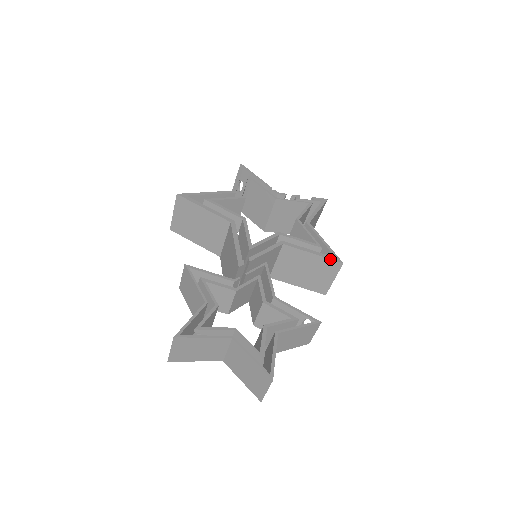
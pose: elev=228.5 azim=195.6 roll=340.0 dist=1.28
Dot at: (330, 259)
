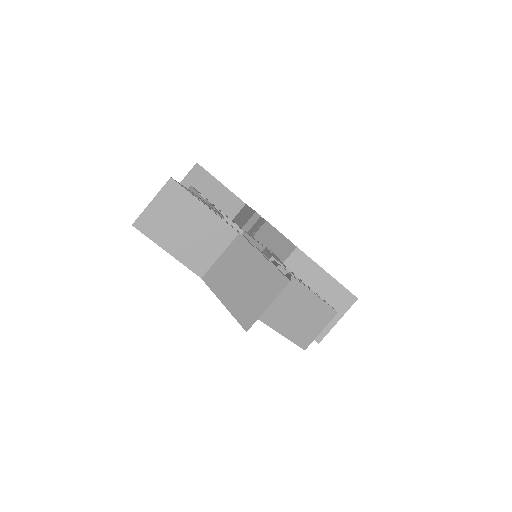
Dot at: (344, 287)
